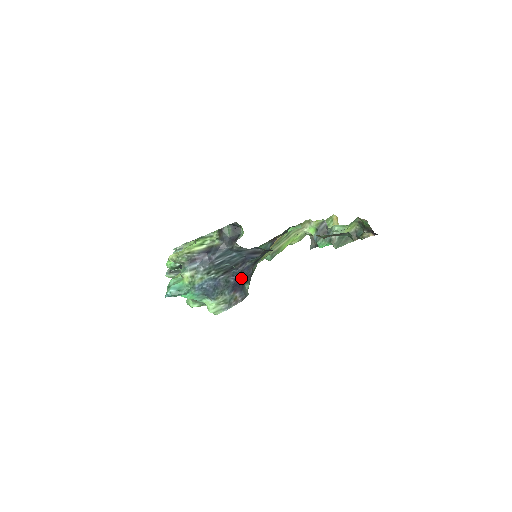
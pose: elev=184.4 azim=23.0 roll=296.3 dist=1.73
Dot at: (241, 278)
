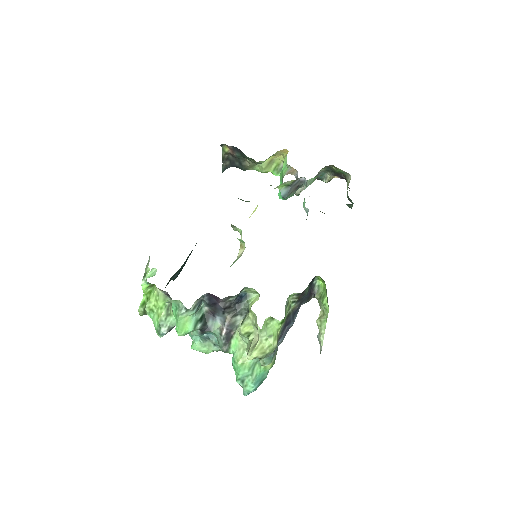
Dot at: occluded
